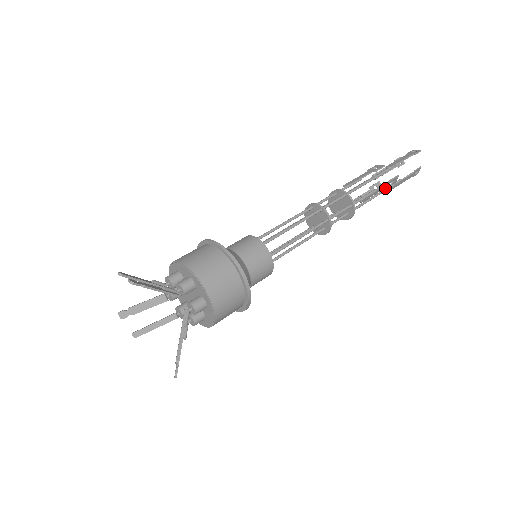
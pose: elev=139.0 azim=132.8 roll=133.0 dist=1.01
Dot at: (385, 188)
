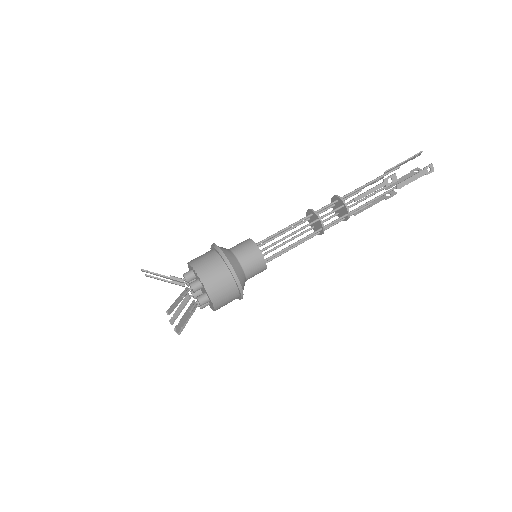
Dot at: occluded
